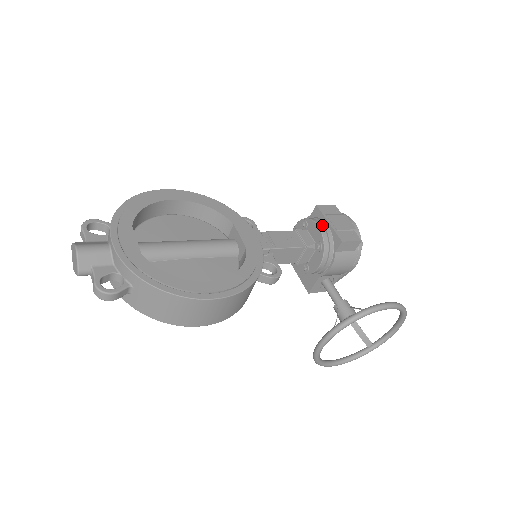
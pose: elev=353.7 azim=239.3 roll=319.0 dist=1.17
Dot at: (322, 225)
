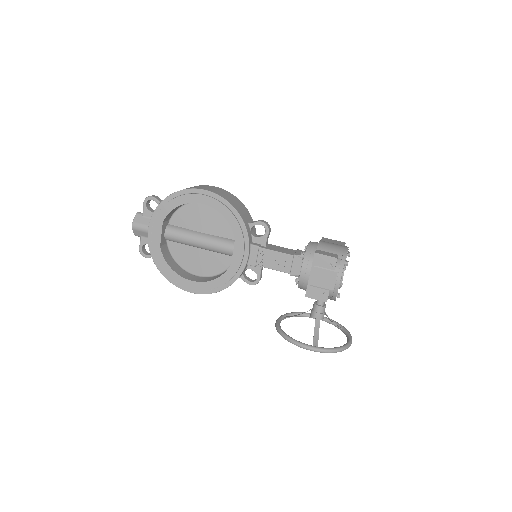
Dot at: (305, 272)
